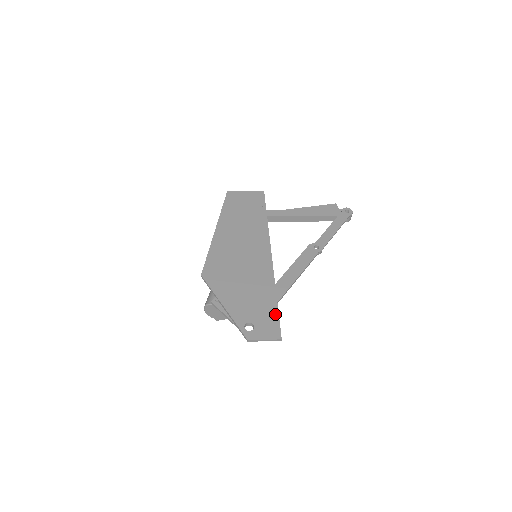
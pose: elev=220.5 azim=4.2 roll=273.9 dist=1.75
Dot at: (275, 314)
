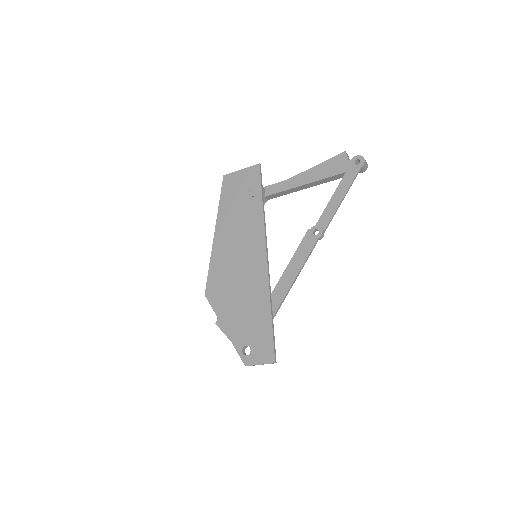
Dot at: (269, 333)
